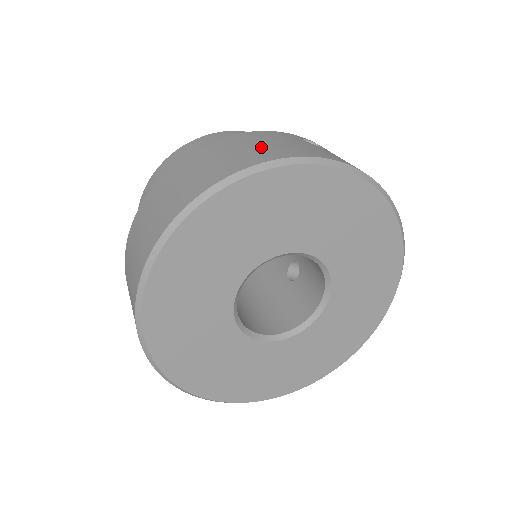
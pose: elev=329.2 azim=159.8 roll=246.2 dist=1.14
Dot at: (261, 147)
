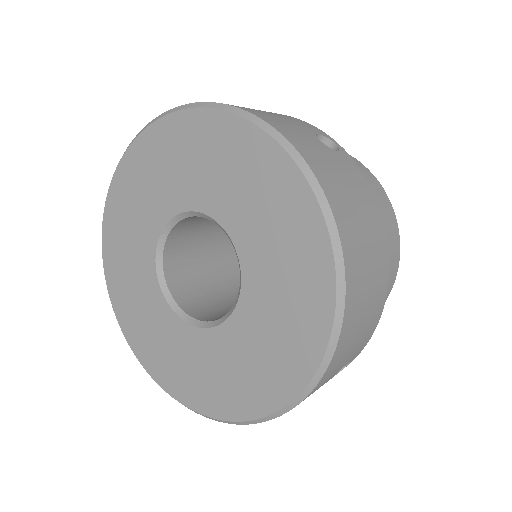
Dot at: occluded
